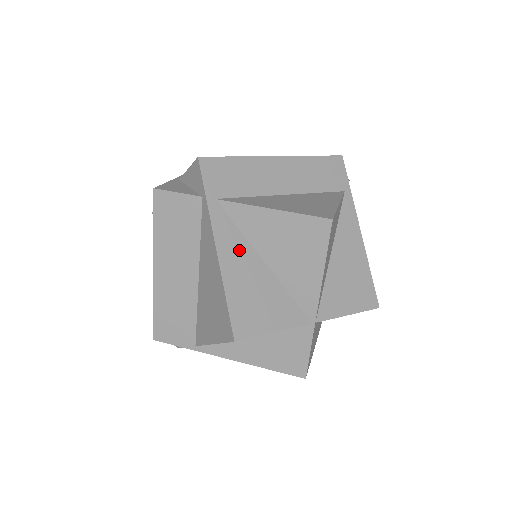
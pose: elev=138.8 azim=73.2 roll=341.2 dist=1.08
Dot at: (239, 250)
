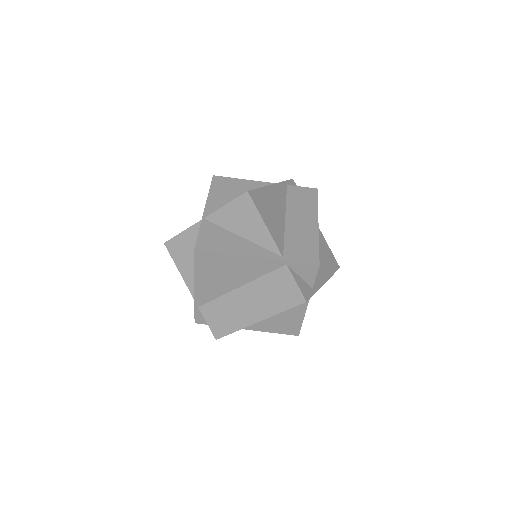
Dot at: occluded
